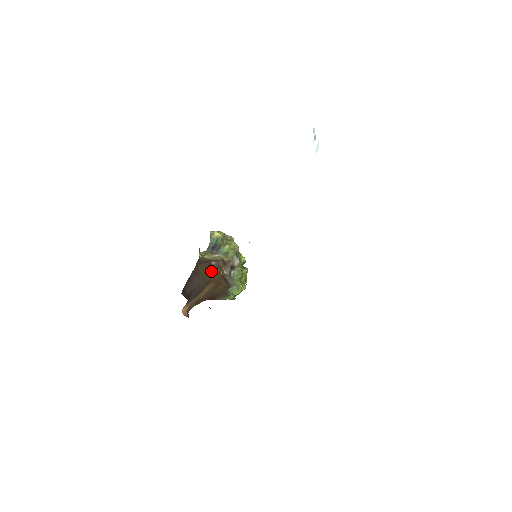
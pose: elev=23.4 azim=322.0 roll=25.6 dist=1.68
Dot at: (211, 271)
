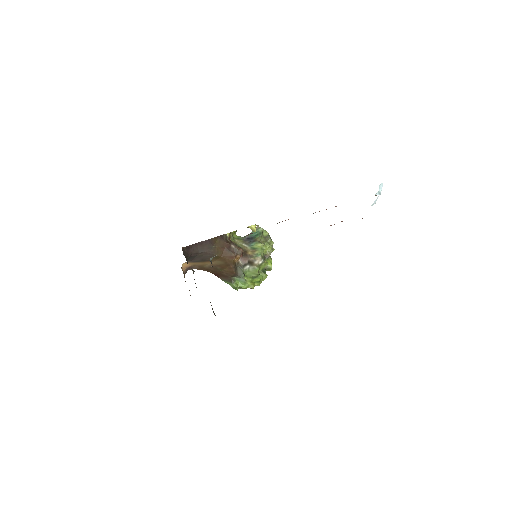
Dot at: (226, 251)
